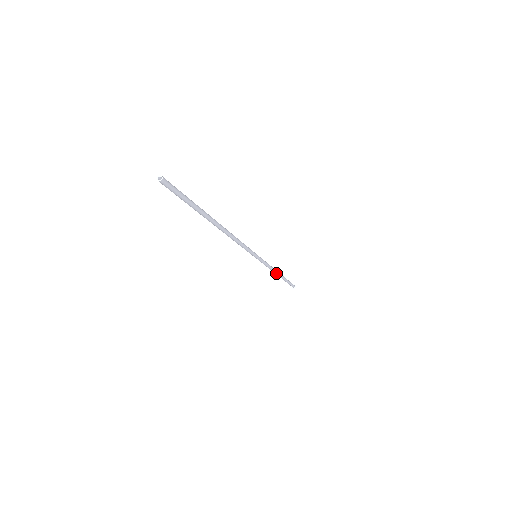
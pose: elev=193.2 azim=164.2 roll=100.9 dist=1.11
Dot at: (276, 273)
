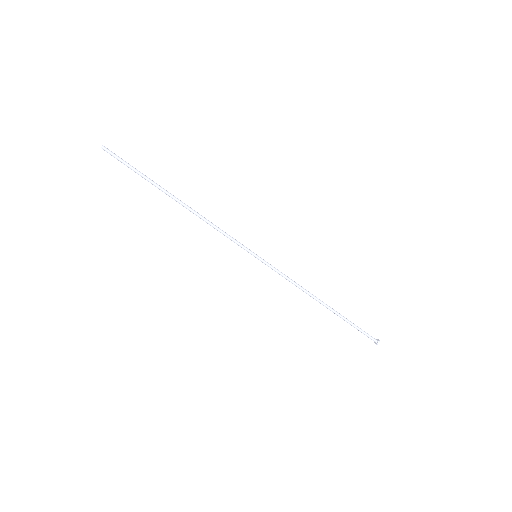
Dot at: (312, 297)
